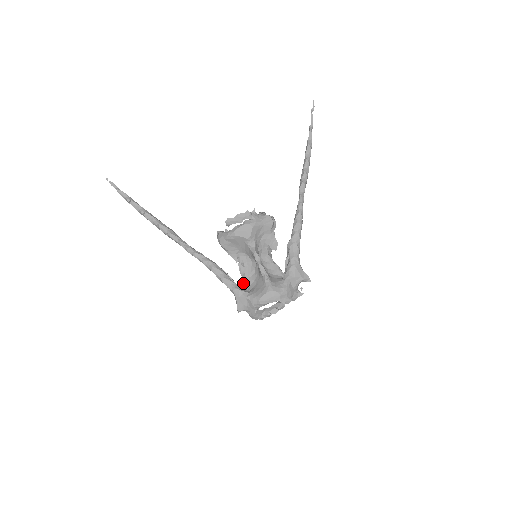
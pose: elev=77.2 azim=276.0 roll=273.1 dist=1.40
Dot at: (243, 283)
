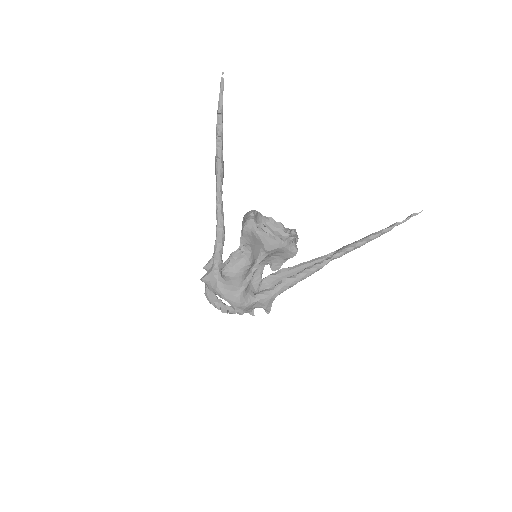
Dot at: (226, 264)
